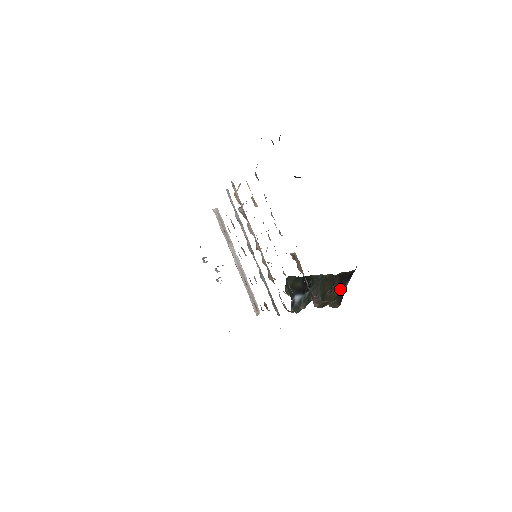
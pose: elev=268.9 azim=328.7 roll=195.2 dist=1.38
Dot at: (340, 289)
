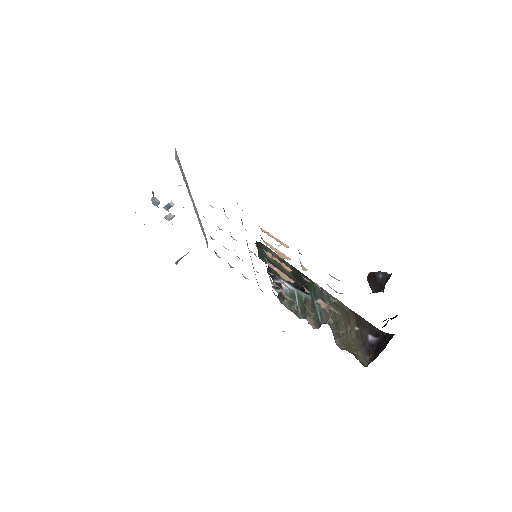
Dot at: (360, 335)
